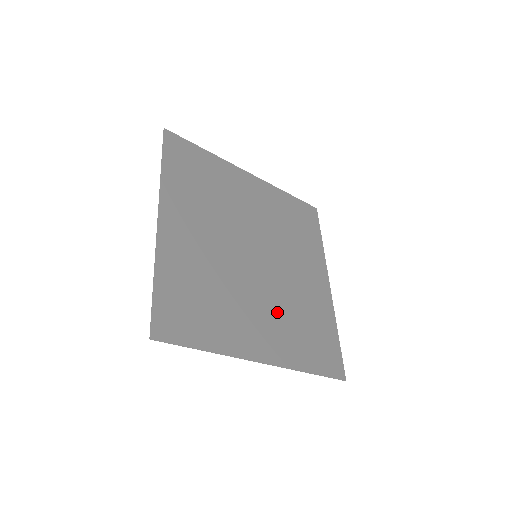
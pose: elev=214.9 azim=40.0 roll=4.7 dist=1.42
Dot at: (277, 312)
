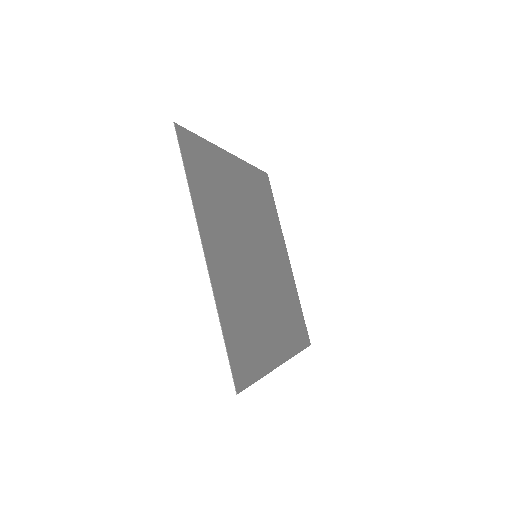
Dot at: (276, 308)
